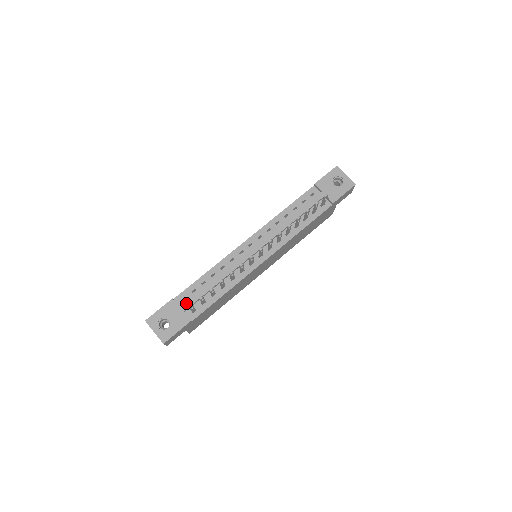
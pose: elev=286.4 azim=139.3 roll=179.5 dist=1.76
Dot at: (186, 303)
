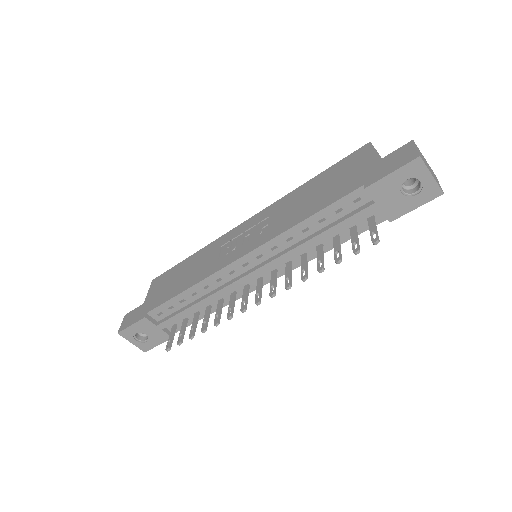
Dot at: (163, 323)
